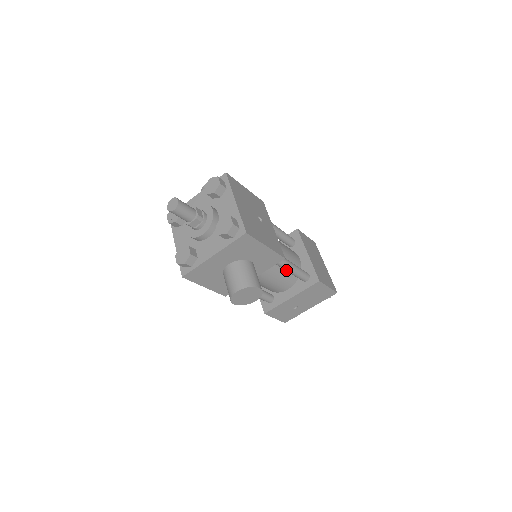
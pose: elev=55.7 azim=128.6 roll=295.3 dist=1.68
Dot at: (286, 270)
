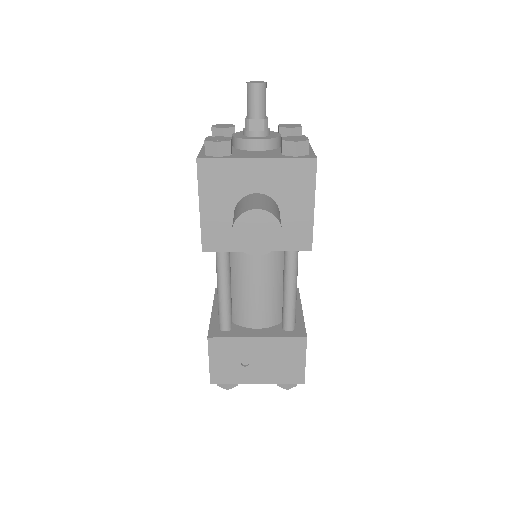
Dot at: (286, 286)
